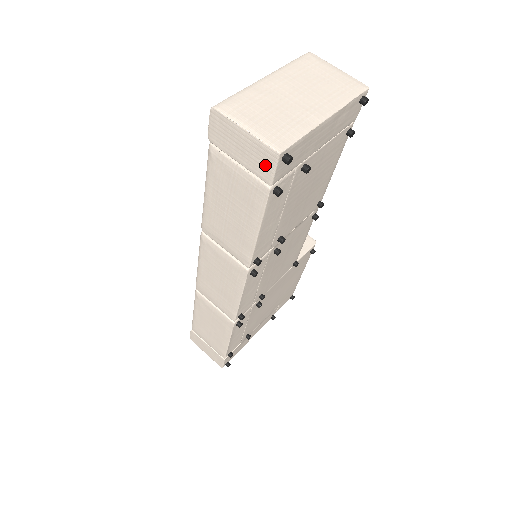
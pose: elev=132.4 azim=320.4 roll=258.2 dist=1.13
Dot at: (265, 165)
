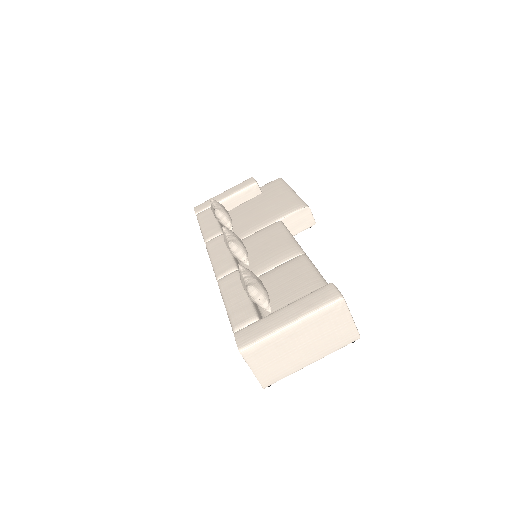
Dot at: occluded
